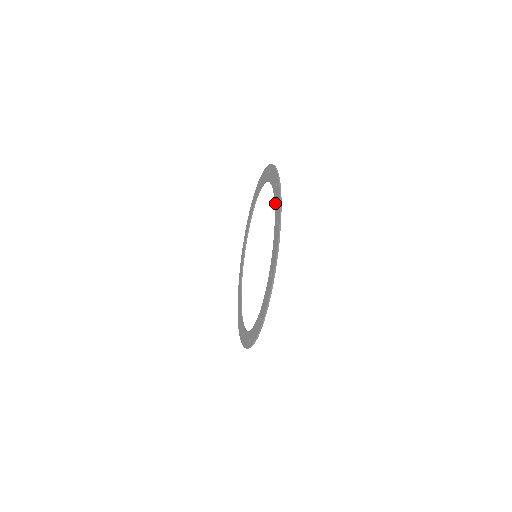
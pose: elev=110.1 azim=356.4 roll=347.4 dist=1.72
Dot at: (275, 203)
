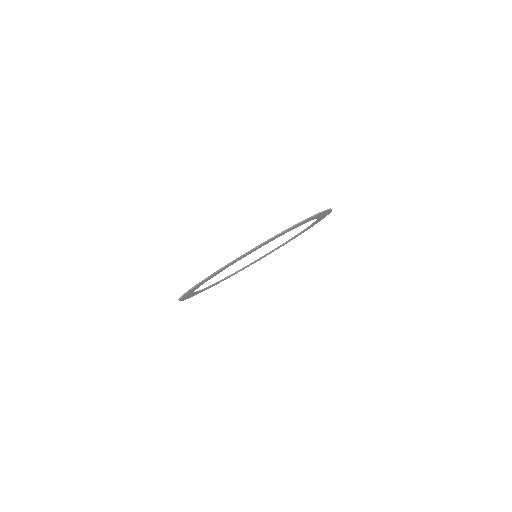
Dot at: occluded
